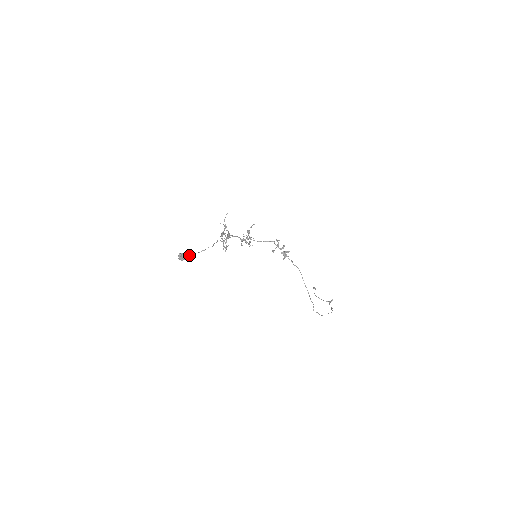
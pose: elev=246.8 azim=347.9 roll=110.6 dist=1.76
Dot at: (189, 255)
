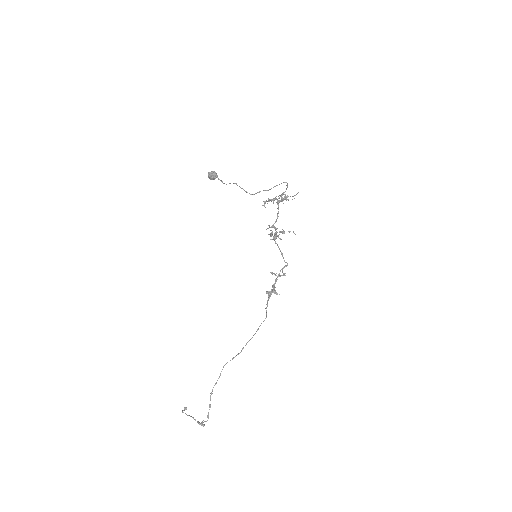
Dot at: (221, 180)
